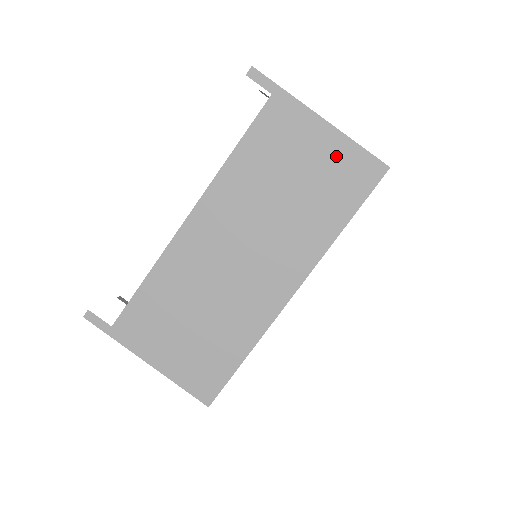
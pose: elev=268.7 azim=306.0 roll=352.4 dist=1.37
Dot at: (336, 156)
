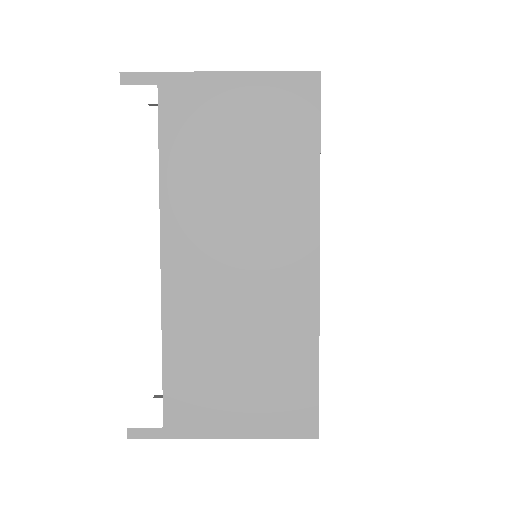
Dot at: (261, 98)
